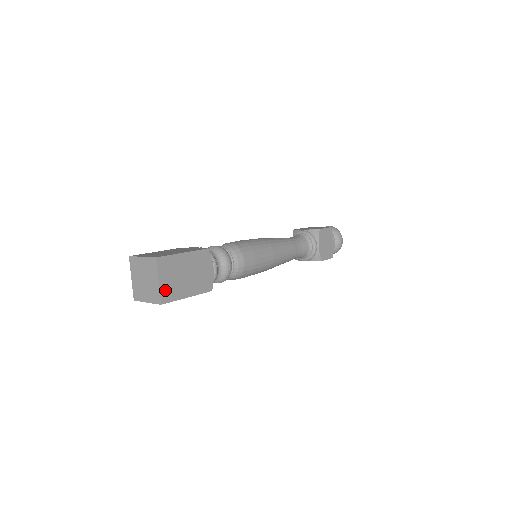
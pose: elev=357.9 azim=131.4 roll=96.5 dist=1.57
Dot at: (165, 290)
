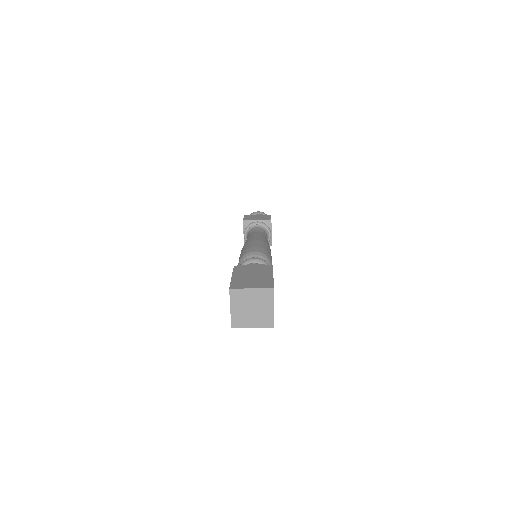
Dot at: occluded
